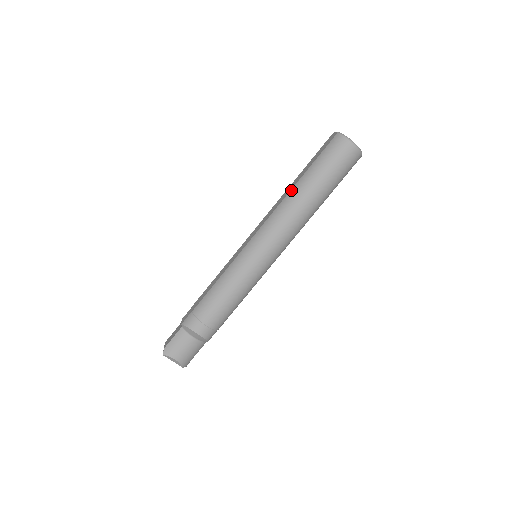
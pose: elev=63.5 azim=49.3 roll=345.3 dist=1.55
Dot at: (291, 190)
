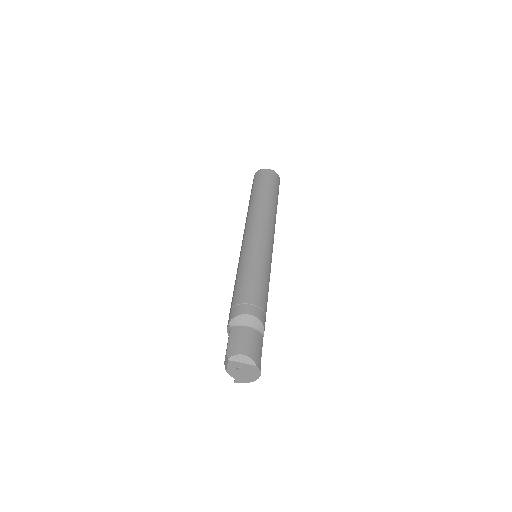
Dot at: (249, 206)
